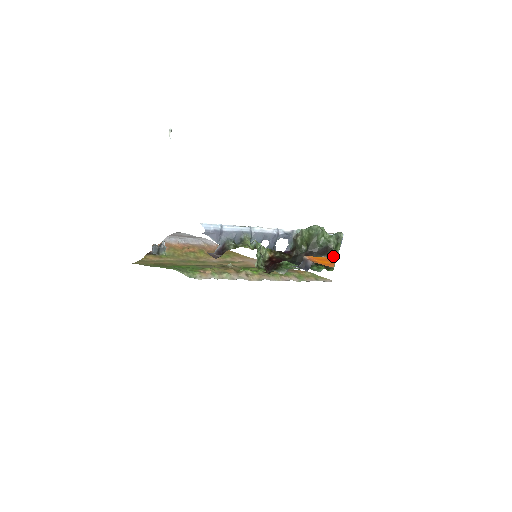
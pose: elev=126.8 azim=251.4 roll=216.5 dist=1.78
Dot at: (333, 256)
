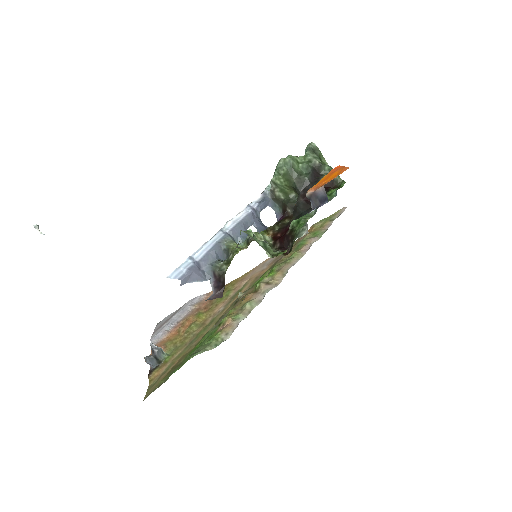
Dot at: (329, 171)
